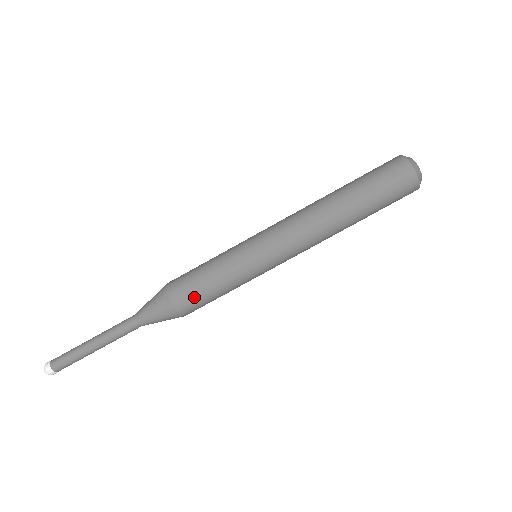
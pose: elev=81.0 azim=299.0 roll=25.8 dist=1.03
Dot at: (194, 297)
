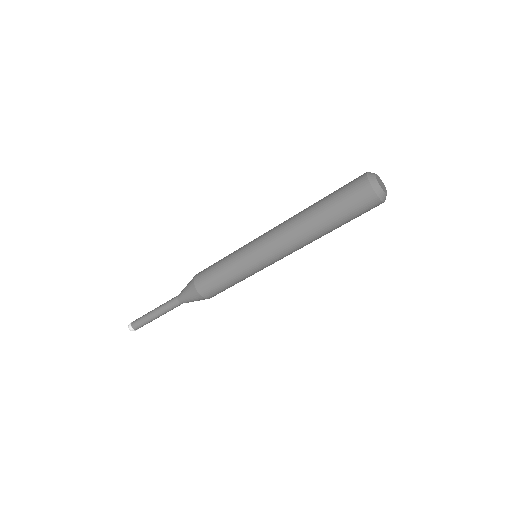
Dot at: occluded
